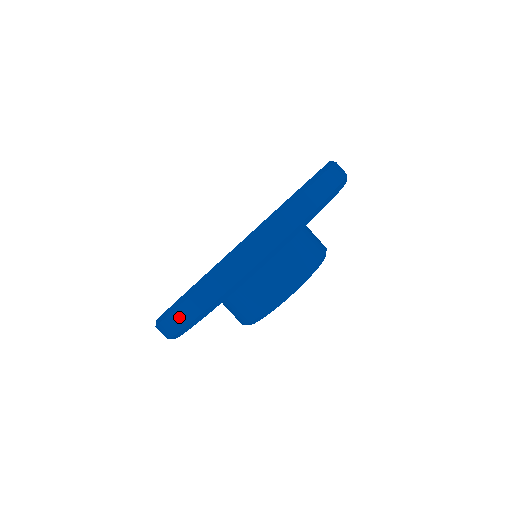
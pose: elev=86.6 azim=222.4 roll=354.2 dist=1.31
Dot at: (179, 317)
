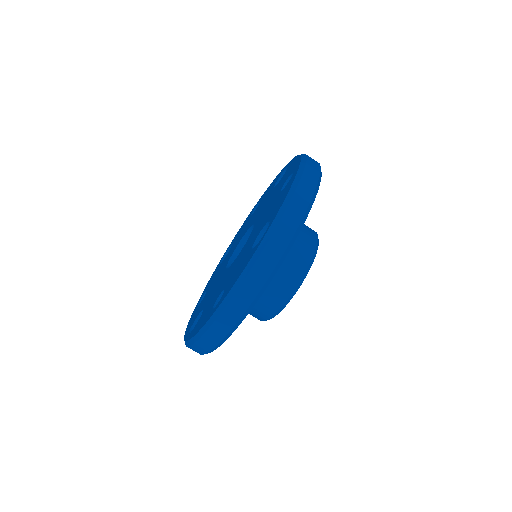
Dot at: occluded
